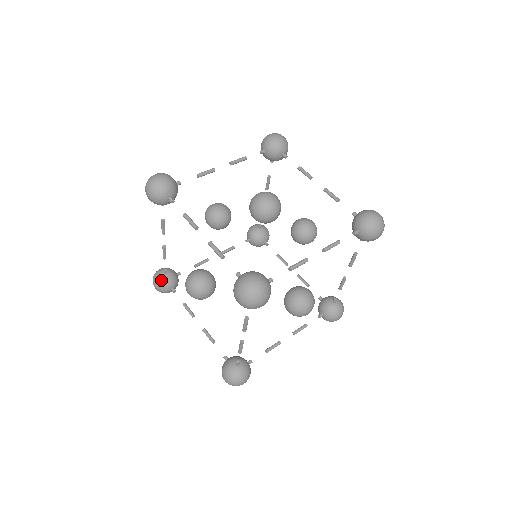
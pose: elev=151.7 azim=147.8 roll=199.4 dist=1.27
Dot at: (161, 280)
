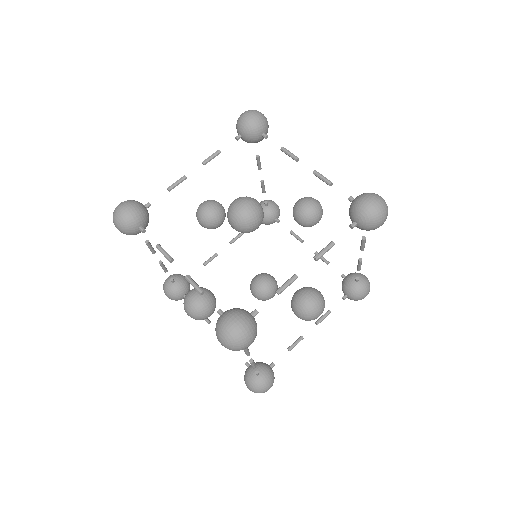
Dot at: (142, 207)
